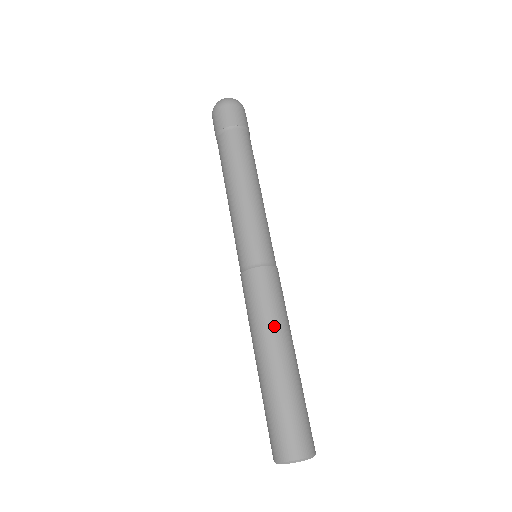
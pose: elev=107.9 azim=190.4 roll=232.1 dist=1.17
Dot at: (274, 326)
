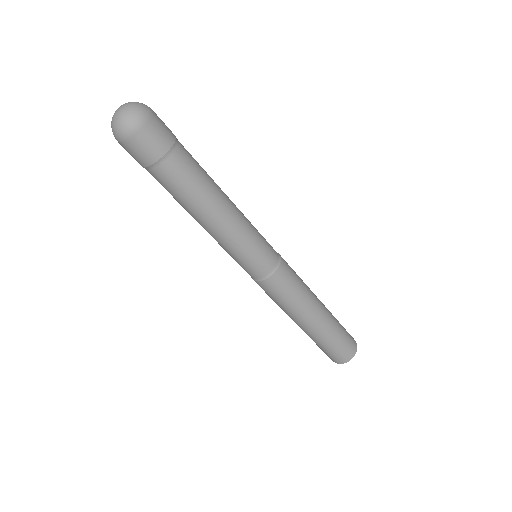
Dot at: (308, 301)
